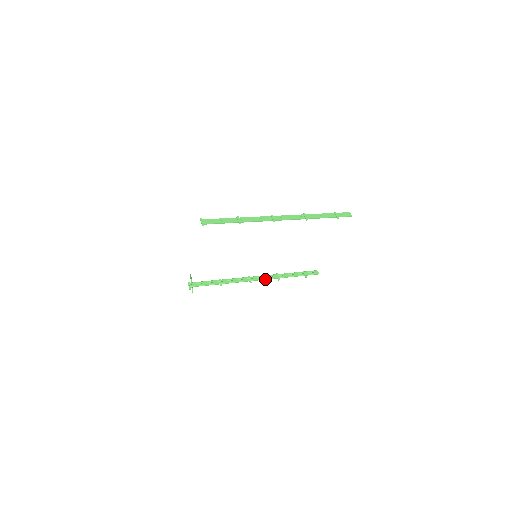
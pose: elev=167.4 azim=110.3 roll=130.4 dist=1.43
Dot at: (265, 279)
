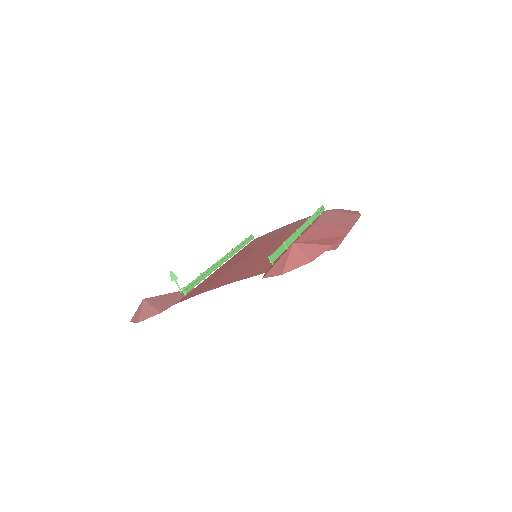
Dot at: occluded
